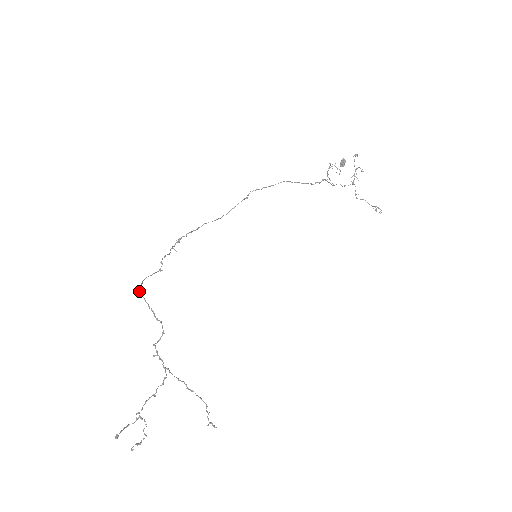
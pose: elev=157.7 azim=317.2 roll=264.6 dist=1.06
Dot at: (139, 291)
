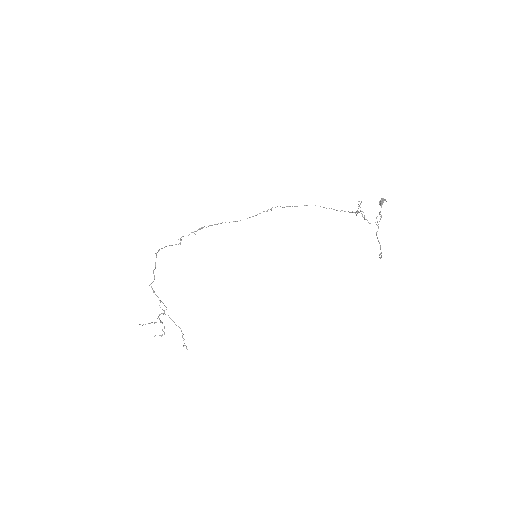
Dot at: (156, 253)
